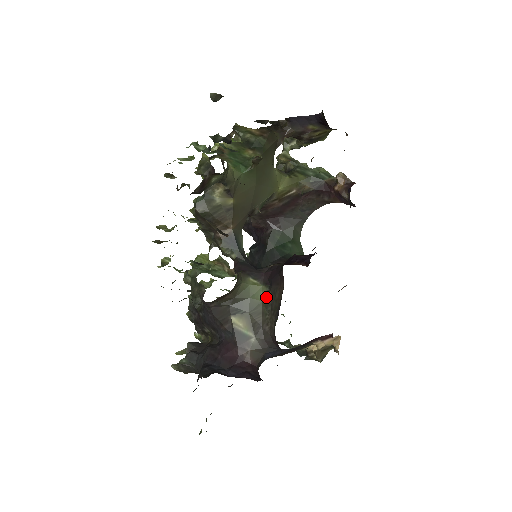
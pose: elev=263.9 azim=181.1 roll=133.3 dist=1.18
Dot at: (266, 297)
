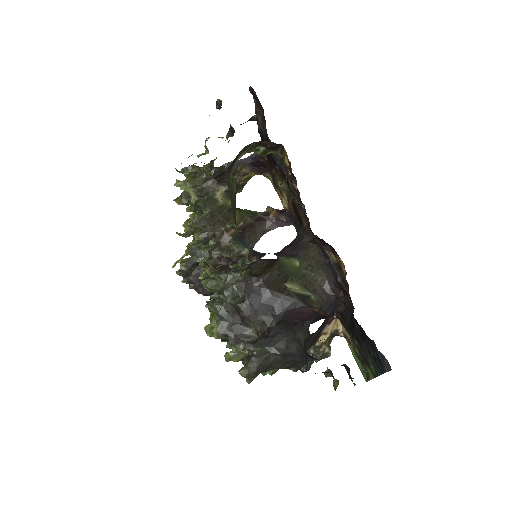
Dot at: (300, 263)
